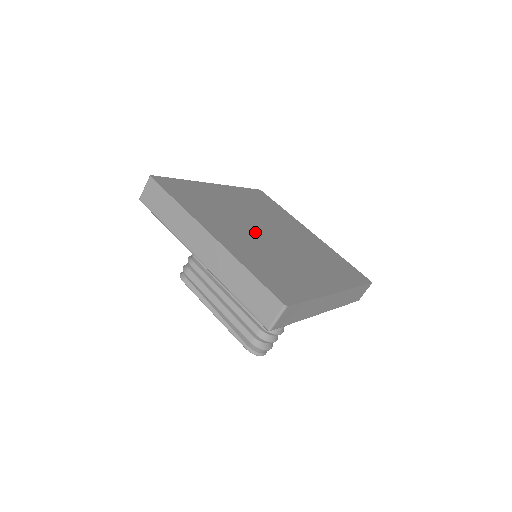
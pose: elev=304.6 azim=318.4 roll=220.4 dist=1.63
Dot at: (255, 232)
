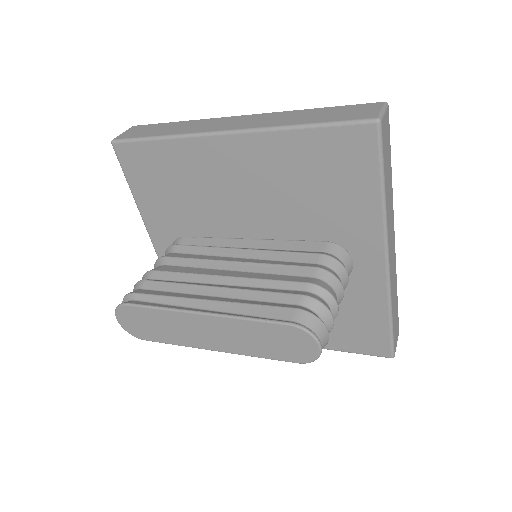
Dot at: occluded
